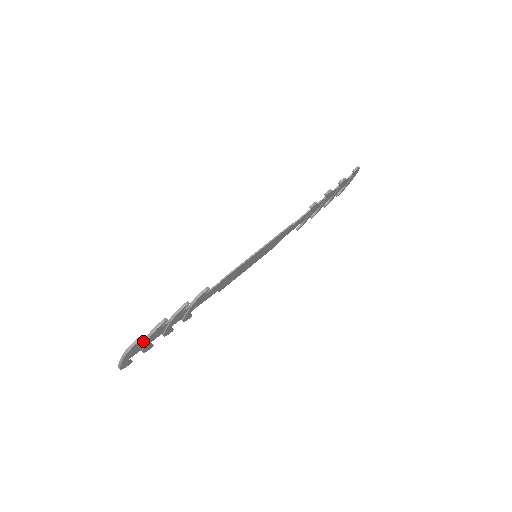
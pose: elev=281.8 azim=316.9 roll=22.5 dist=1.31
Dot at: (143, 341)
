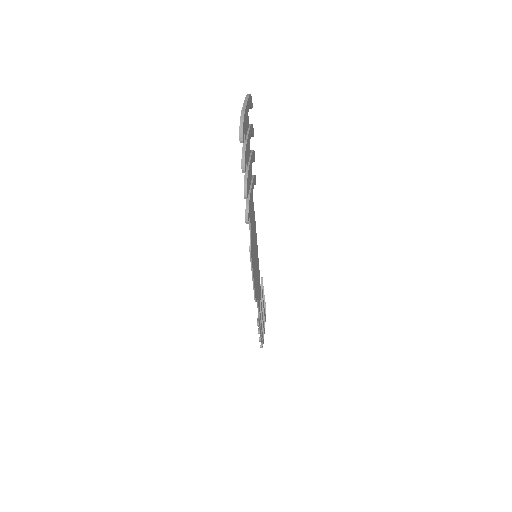
Dot at: (248, 122)
